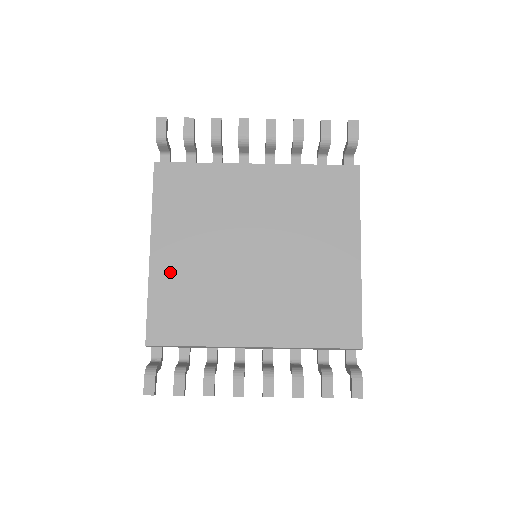
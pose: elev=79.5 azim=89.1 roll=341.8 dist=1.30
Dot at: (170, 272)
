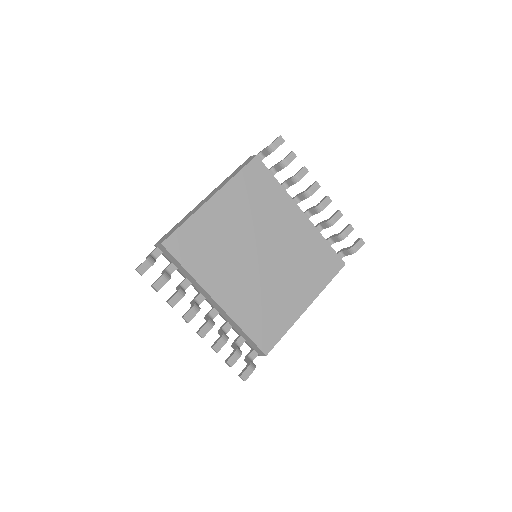
Dot at: (211, 219)
